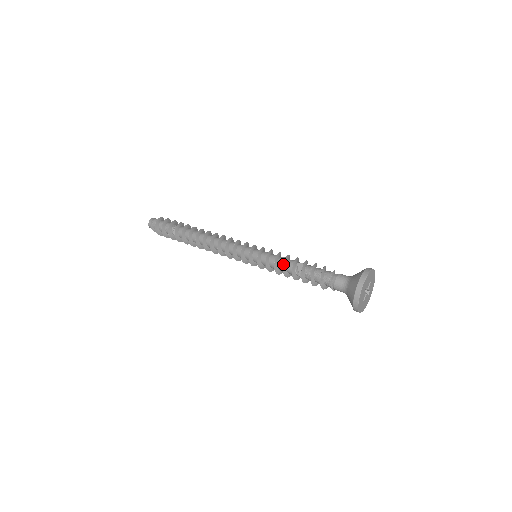
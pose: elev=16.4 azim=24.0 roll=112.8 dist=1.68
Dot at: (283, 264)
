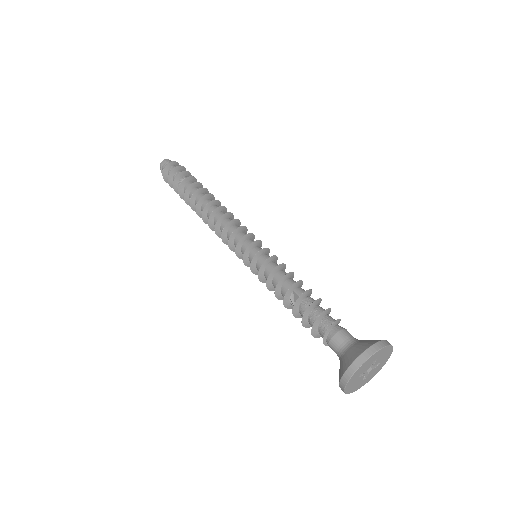
Dot at: (274, 292)
